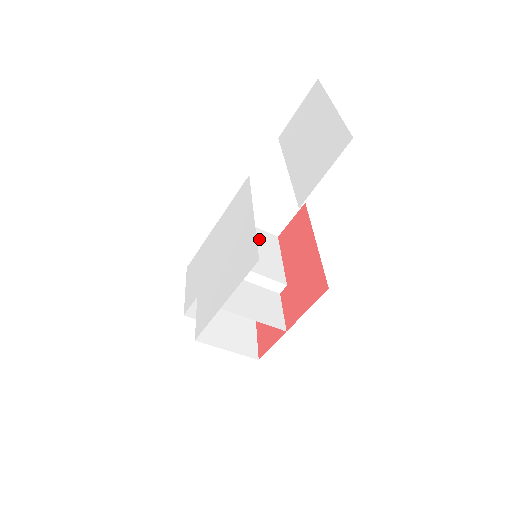
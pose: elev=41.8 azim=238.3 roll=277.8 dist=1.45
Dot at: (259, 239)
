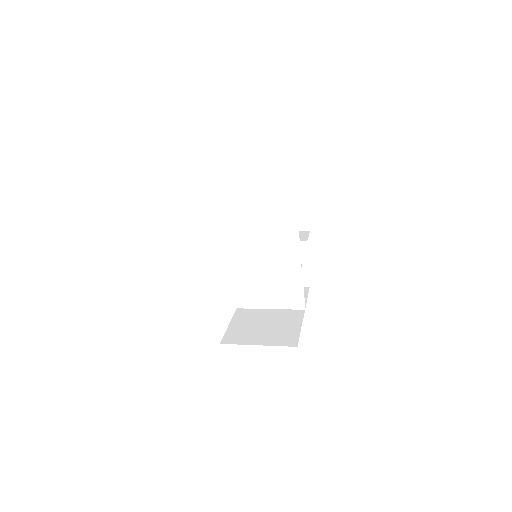
Dot at: (267, 208)
